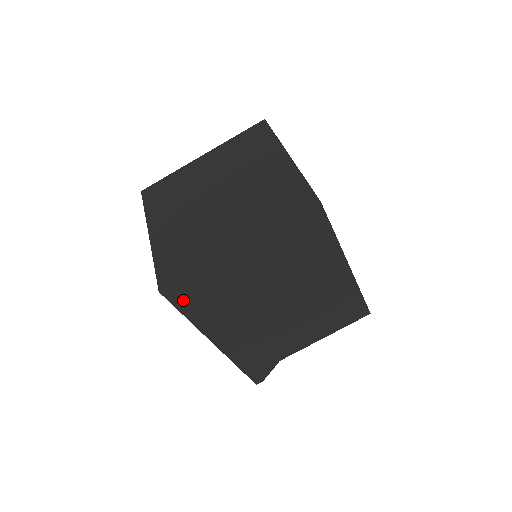
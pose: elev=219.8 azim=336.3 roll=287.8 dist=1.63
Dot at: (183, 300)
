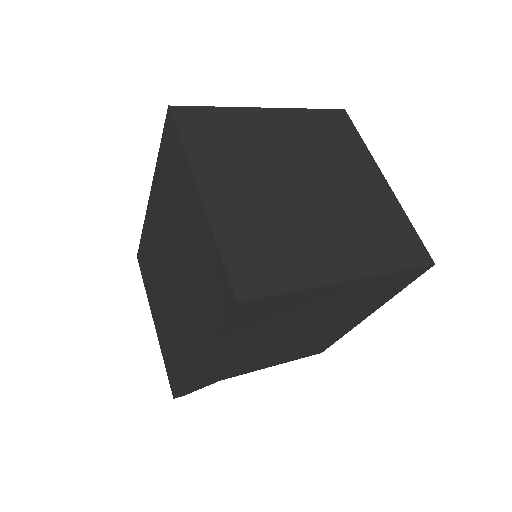
Dot at: (241, 315)
